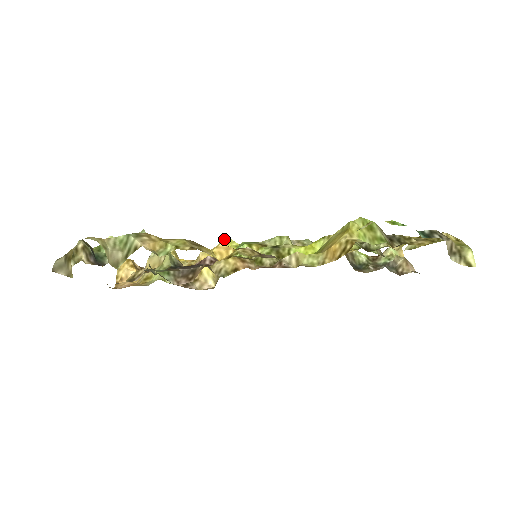
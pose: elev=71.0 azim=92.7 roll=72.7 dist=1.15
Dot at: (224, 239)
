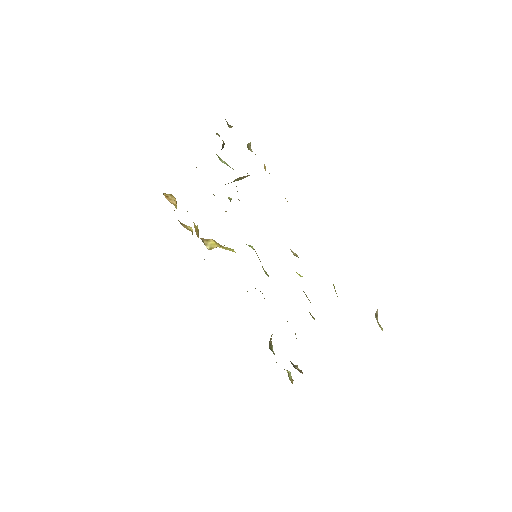
Dot at: (233, 249)
